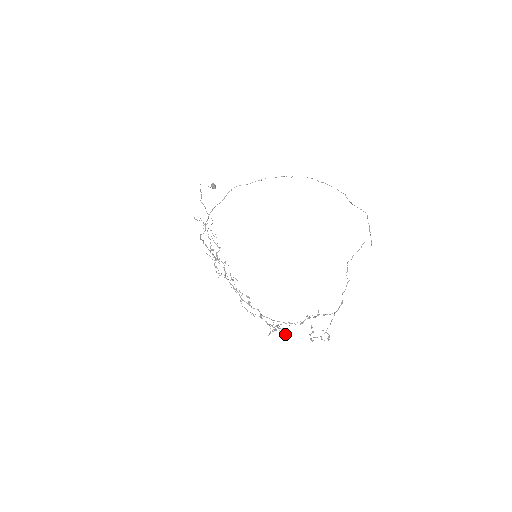
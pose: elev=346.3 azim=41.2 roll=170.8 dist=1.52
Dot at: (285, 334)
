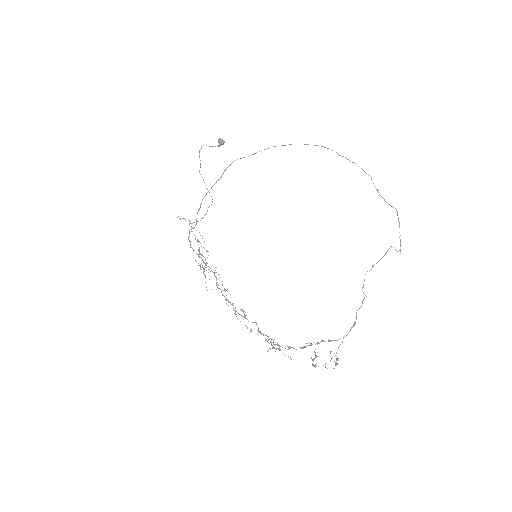
Dot at: (285, 355)
